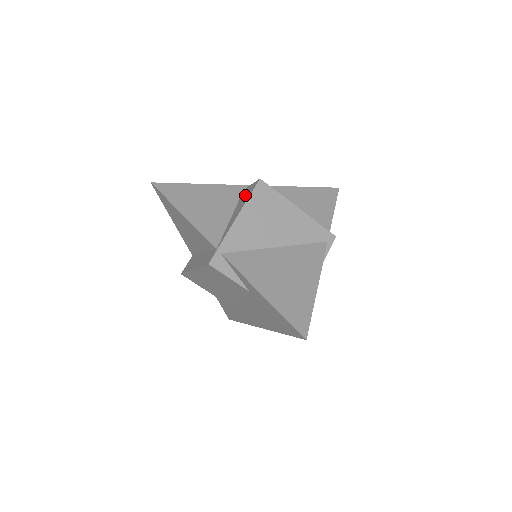
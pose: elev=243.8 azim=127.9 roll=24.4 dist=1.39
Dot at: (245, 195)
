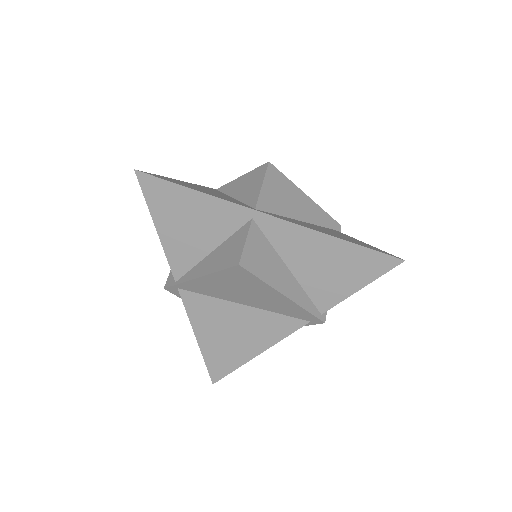
Dot at: (231, 249)
